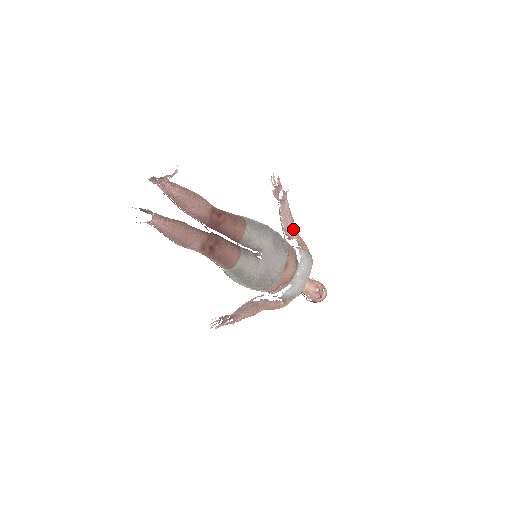
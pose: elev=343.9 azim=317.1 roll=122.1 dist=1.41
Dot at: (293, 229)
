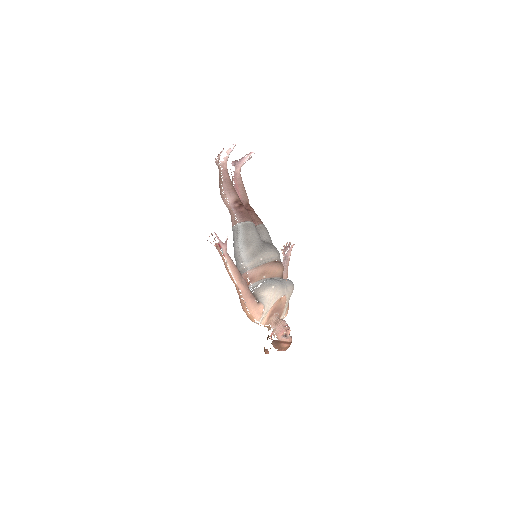
Dot at: occluded
